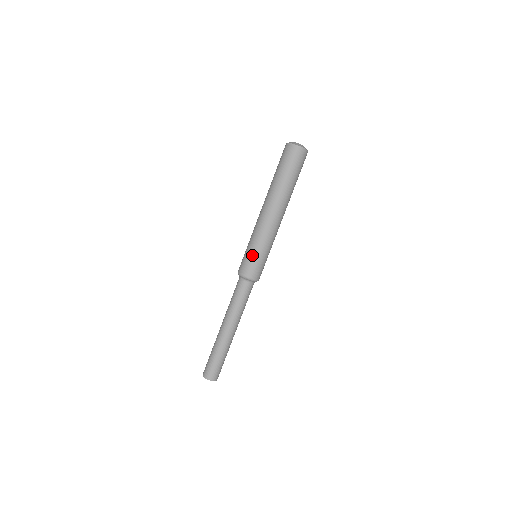
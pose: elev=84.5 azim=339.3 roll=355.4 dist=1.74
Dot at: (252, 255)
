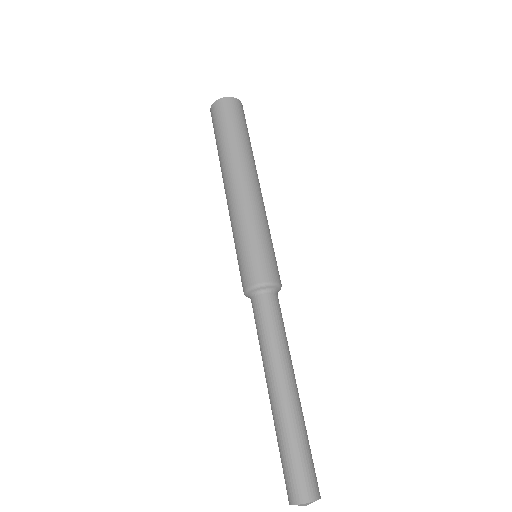
Dot at: (250, 249)
